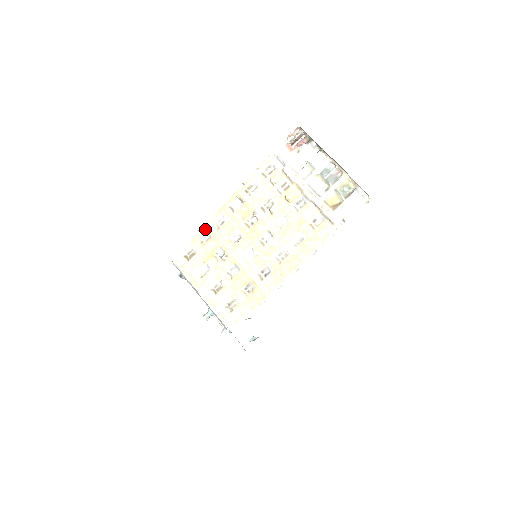
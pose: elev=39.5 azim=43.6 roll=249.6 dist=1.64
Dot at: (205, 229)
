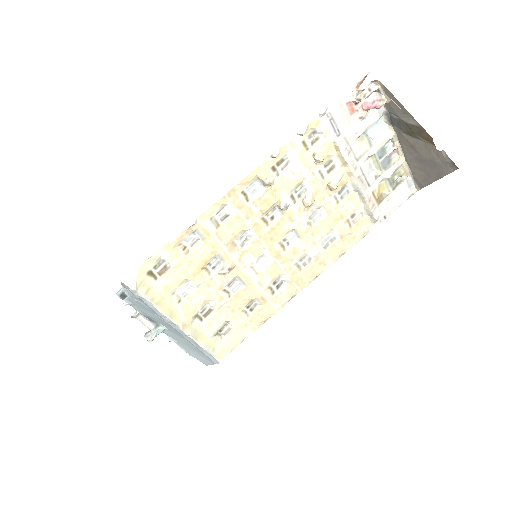
Dot at: (194, 227)
